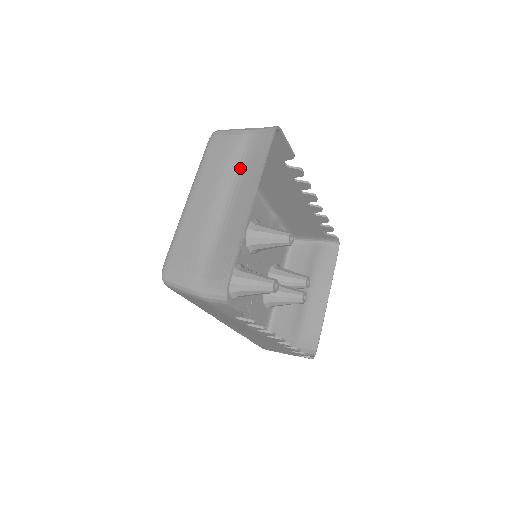
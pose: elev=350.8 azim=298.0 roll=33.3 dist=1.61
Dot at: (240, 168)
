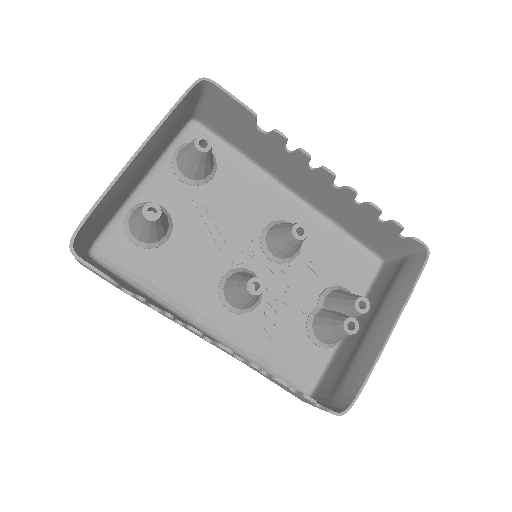
Dot at: occluded
